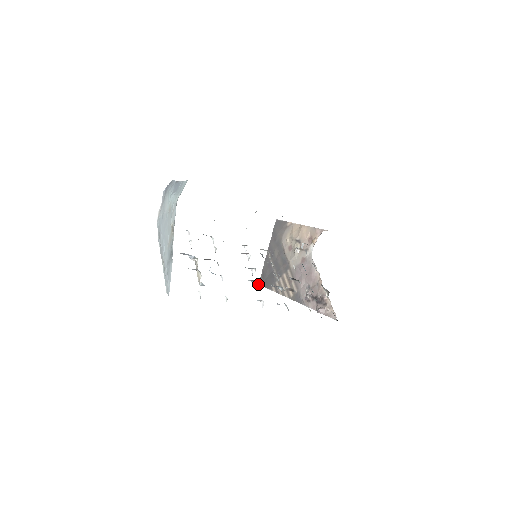
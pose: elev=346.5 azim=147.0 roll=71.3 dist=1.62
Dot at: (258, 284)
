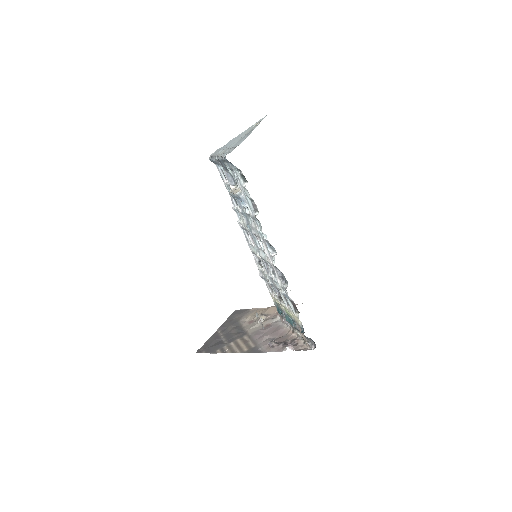
Dot at: occluded
